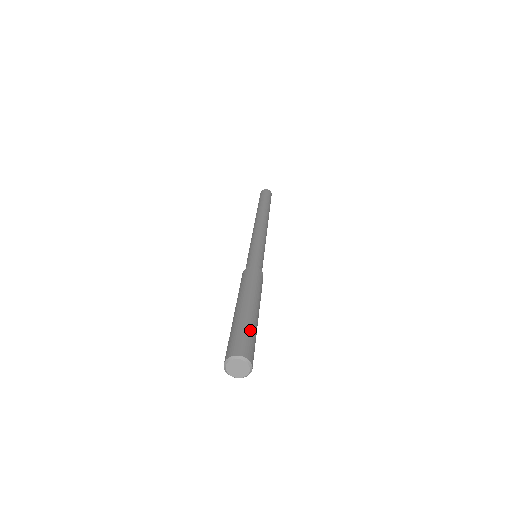
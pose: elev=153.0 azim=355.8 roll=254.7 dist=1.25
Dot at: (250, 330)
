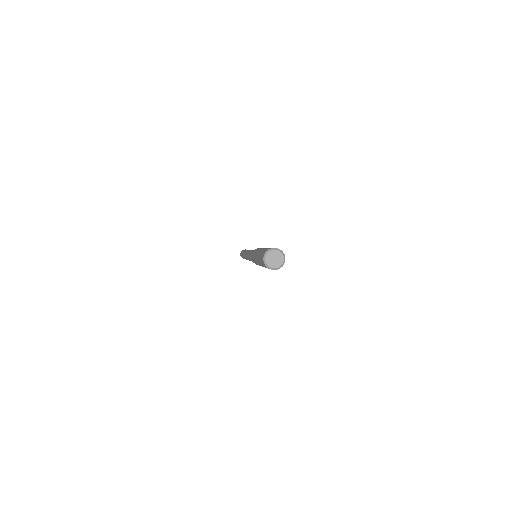
Dot at: occluded
